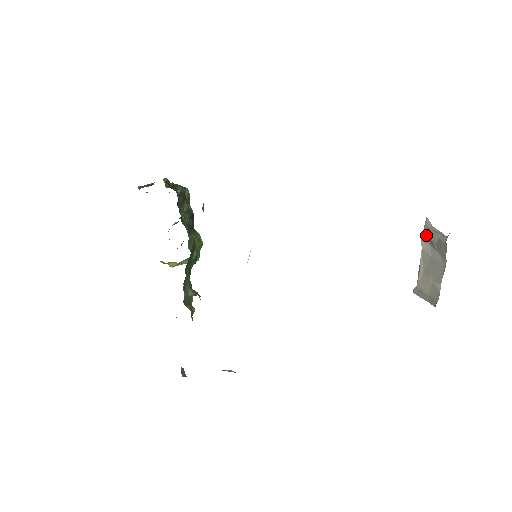
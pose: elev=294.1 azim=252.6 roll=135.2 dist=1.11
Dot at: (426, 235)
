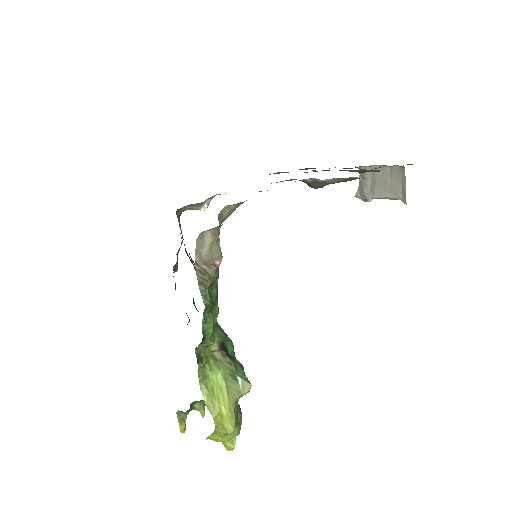
Dot at: (363, 194)
